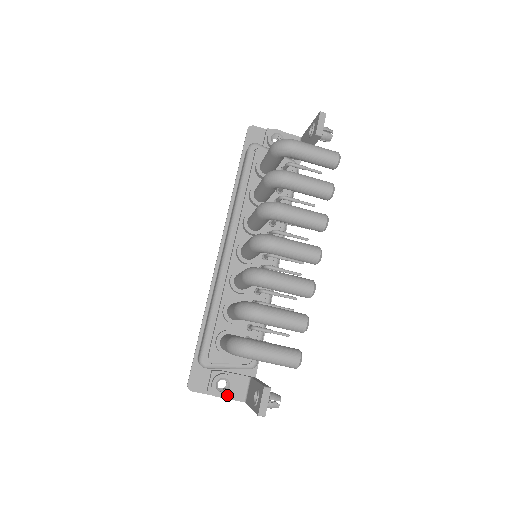
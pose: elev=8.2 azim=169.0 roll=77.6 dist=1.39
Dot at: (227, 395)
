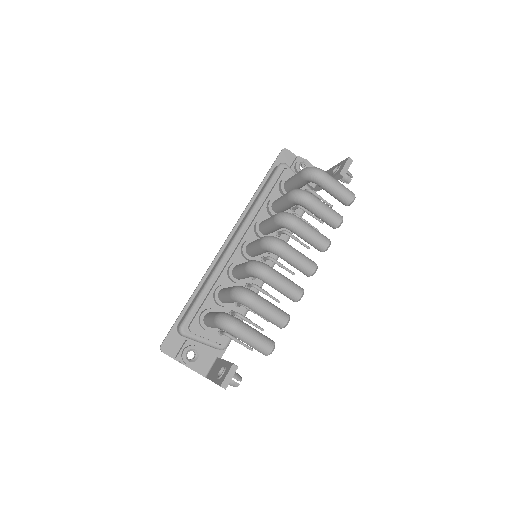
Dot at: (192, 366)
